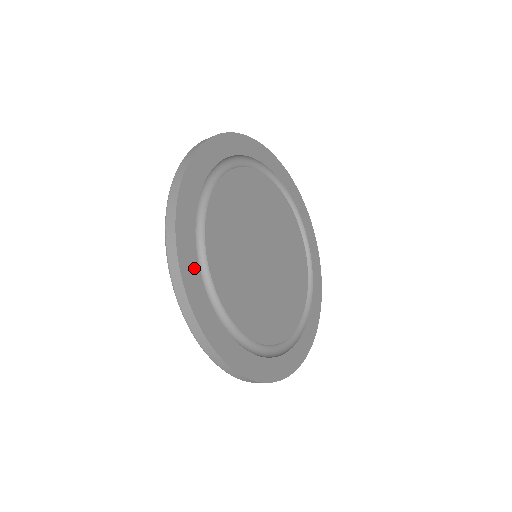
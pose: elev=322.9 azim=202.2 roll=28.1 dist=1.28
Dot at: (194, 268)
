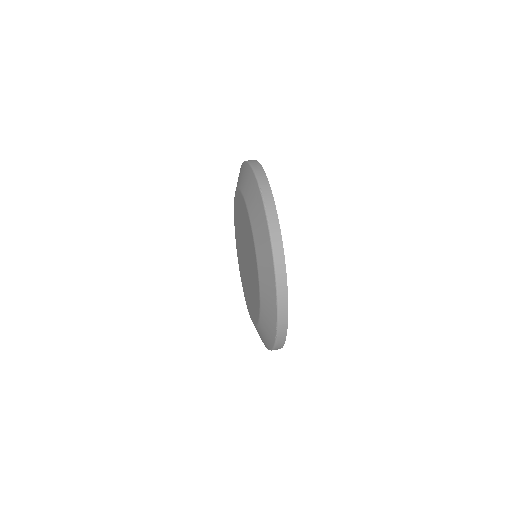
Dot at: occluded
